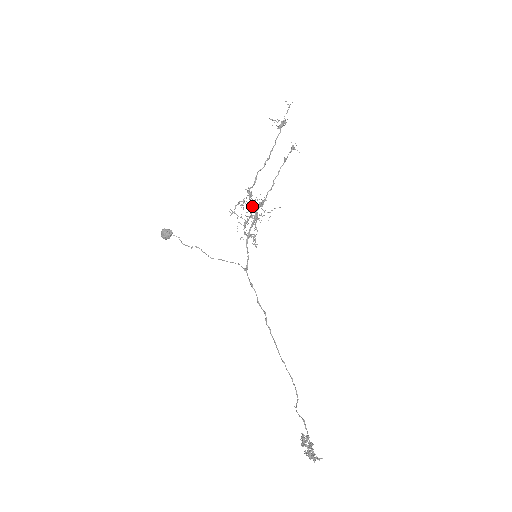
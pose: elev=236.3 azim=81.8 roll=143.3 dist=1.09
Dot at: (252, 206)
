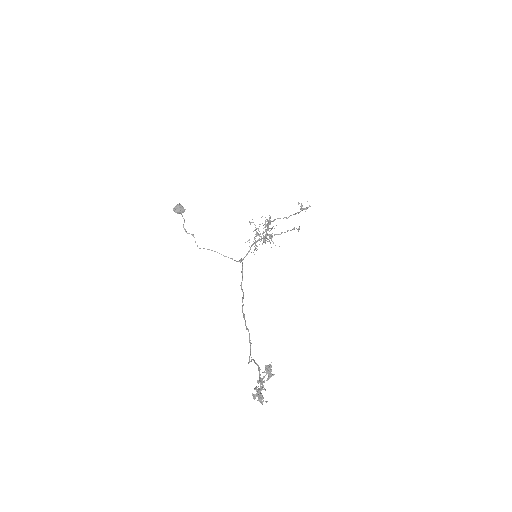
Dot at: (268, 228)
